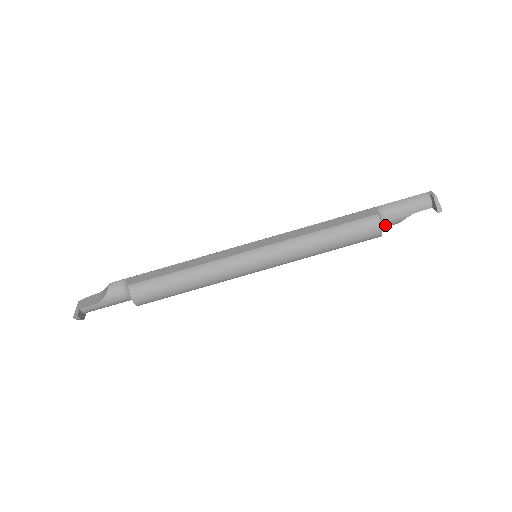
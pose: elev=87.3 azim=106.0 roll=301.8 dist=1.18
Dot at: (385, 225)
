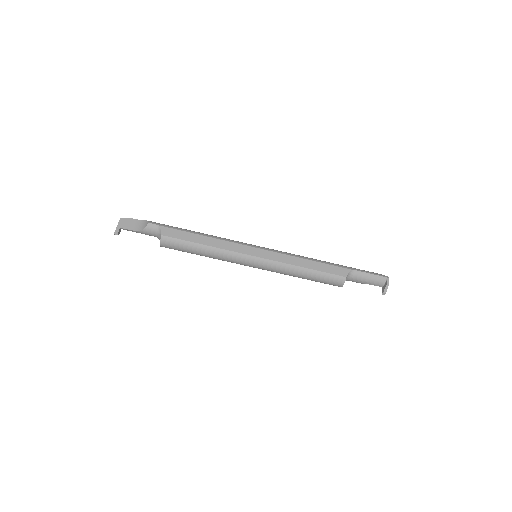
Dot at: (348, 280)
